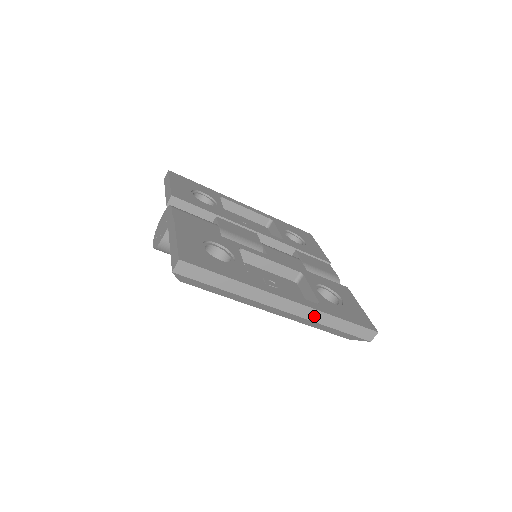
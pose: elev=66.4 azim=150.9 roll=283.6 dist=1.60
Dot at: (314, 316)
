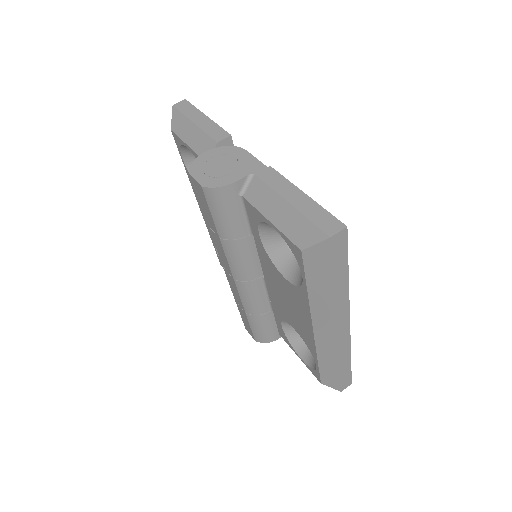
Dot at: (344, 349)
